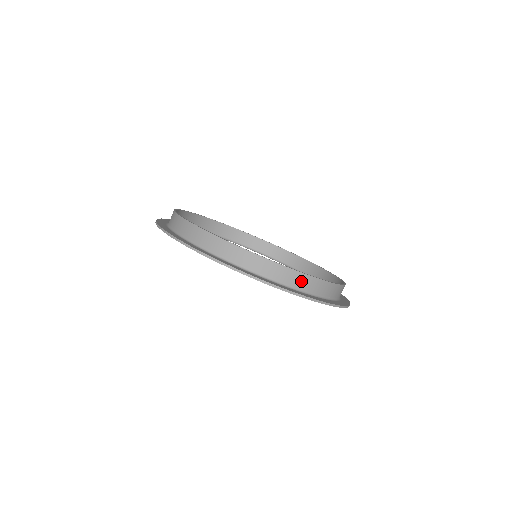
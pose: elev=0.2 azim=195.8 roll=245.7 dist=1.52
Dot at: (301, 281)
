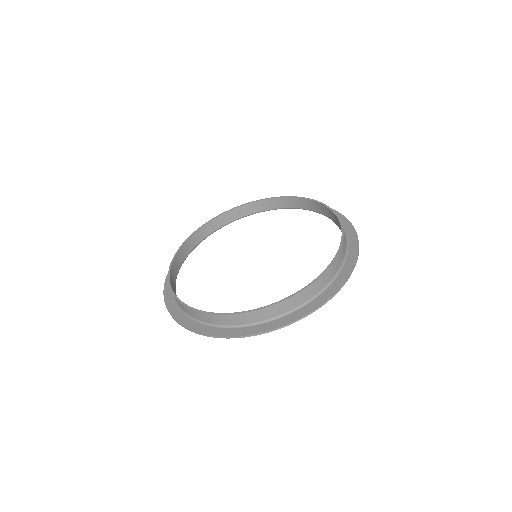
Dot at: (277, 310)
